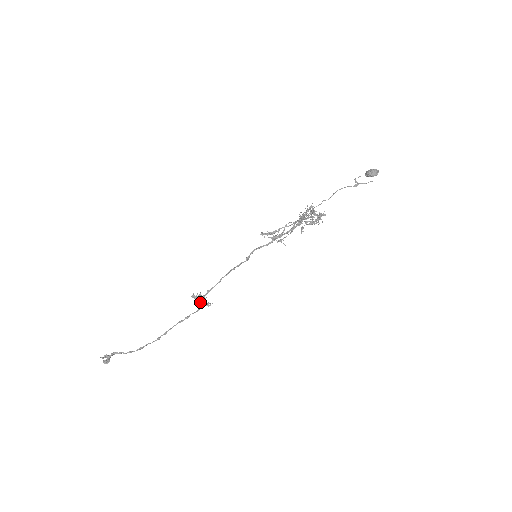
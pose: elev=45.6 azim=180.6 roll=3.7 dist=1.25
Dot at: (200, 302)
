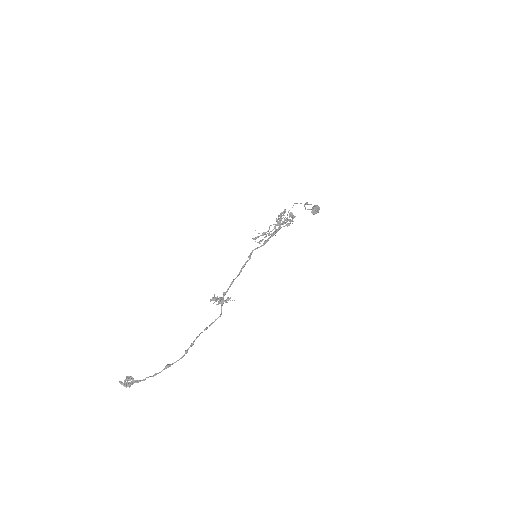
Dot at: (220, 298)
